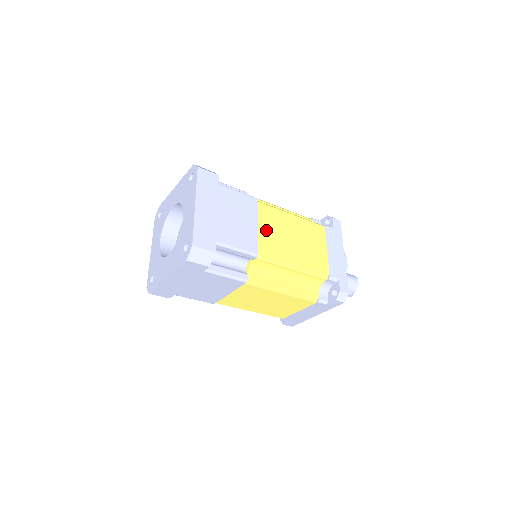
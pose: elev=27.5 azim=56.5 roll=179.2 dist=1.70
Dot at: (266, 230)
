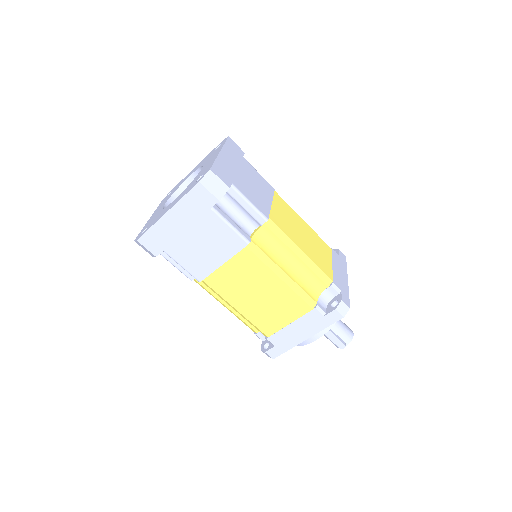
Dot at: (278, 211)
